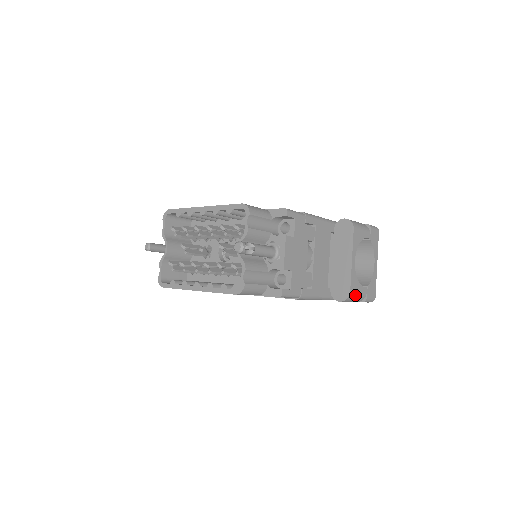
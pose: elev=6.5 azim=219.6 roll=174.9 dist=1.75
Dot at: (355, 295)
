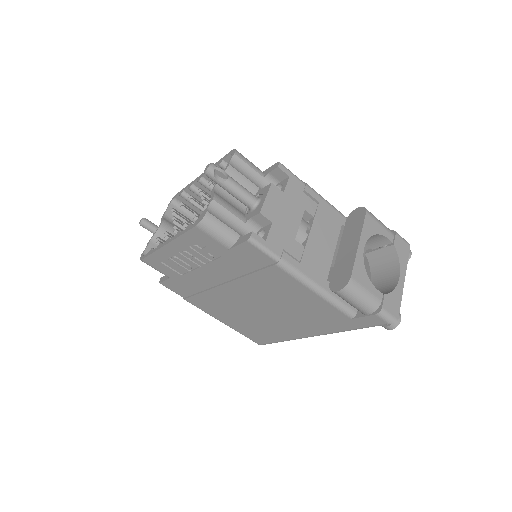
Dot at: (360, 289)
